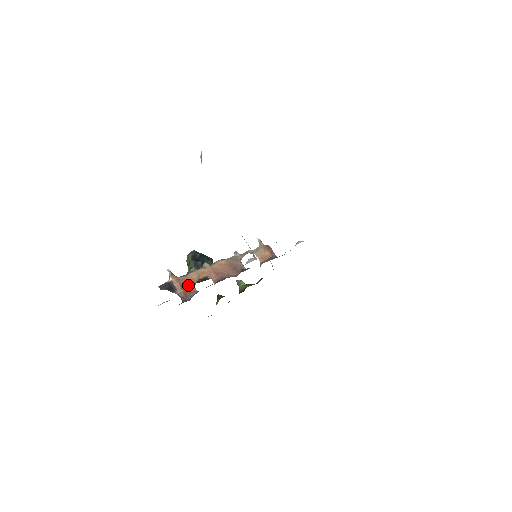
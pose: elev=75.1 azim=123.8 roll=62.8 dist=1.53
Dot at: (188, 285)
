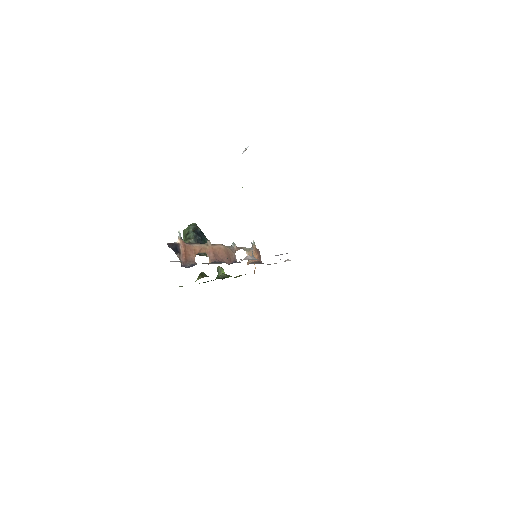
Dot at: (190, 253)
